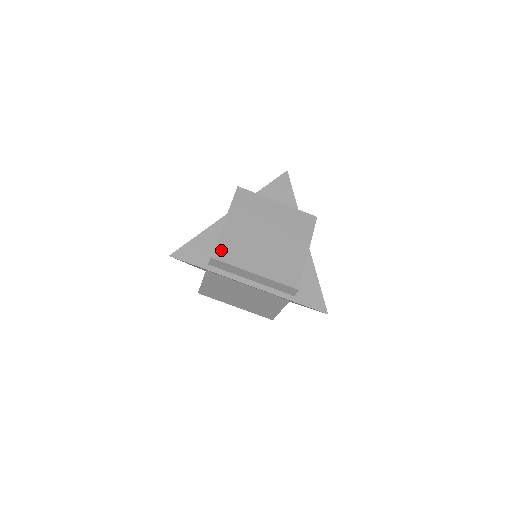
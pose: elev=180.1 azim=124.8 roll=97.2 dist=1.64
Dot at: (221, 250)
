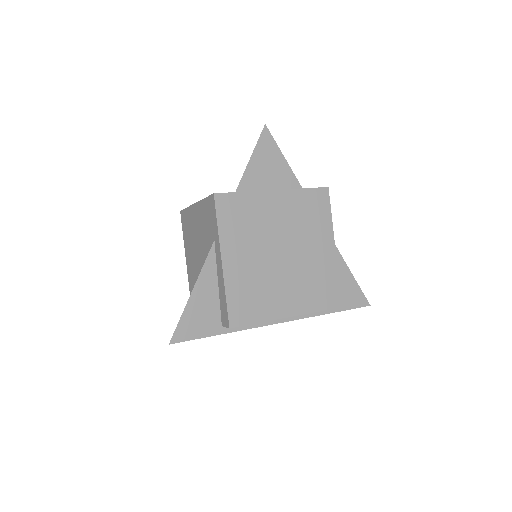
Dot at: (237, 310)
